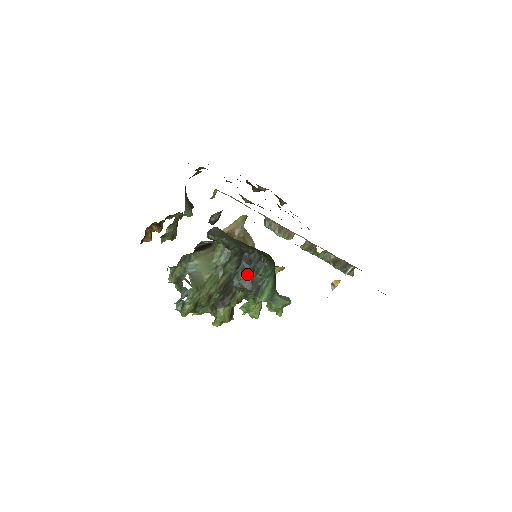
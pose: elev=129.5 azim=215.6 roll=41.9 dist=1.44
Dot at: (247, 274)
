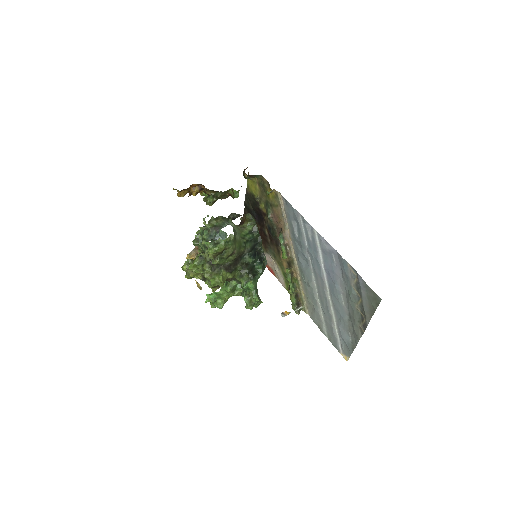
Dot at: (252, 260)
